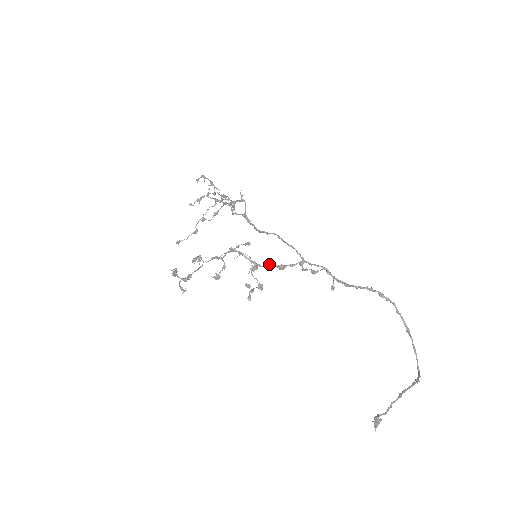
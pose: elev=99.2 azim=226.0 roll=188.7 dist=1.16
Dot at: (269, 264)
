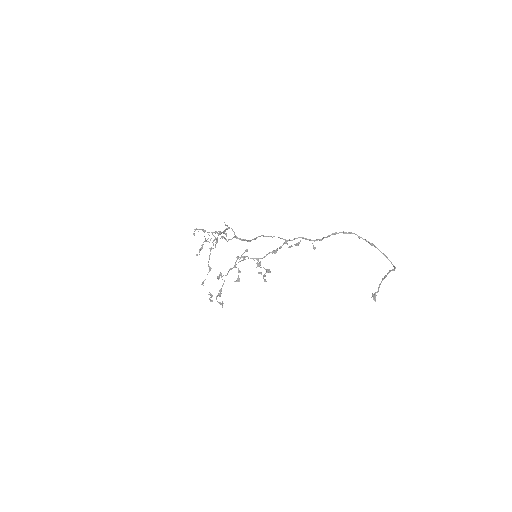
Dot at: (266, 254)
